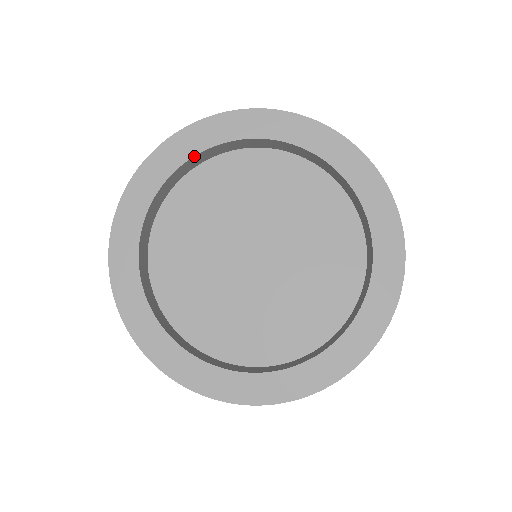
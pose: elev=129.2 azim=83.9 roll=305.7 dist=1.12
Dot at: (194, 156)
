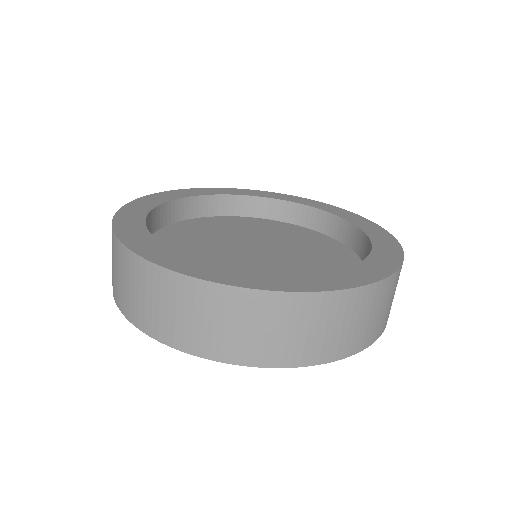
Dot at: (171, 201)
